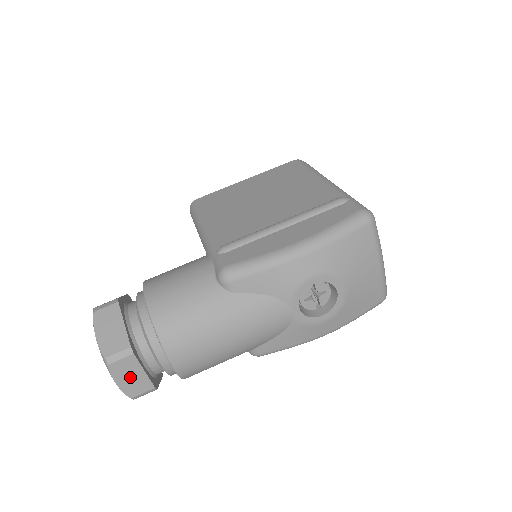
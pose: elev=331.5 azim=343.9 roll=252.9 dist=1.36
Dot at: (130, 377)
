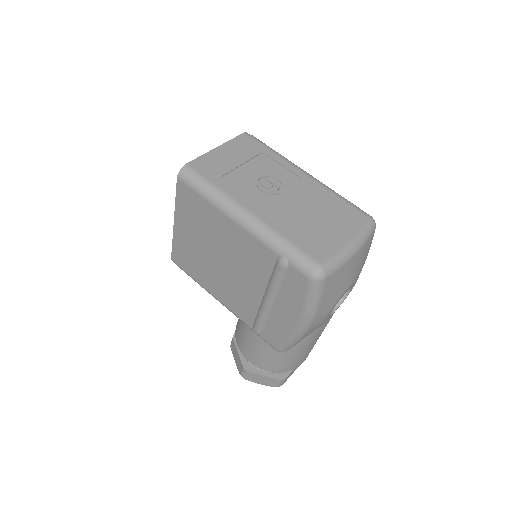
Dot at: occluded
